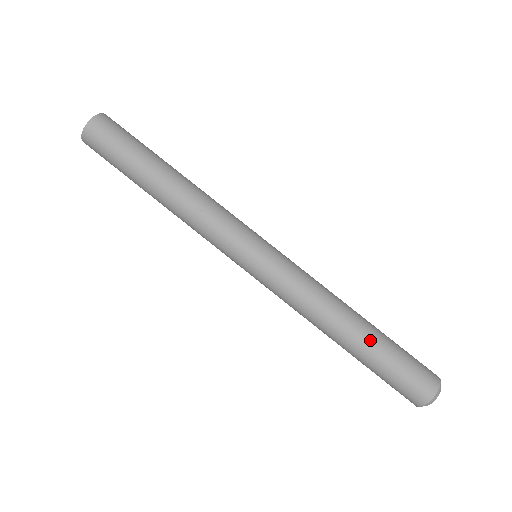
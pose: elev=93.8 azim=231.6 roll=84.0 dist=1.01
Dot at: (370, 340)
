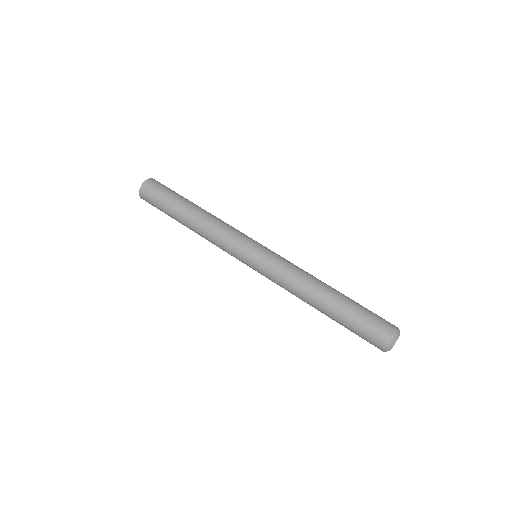
Dot at: (343, 298)
